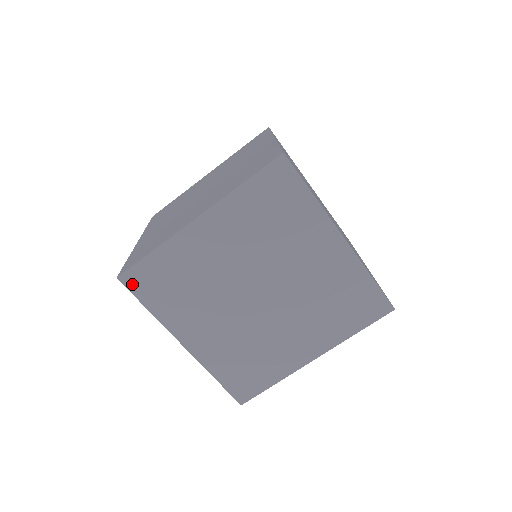
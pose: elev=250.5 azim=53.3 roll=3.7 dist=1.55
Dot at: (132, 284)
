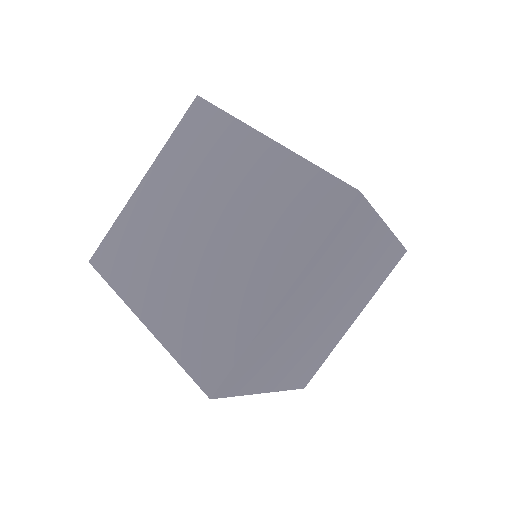
Dot at: (225, 391)
